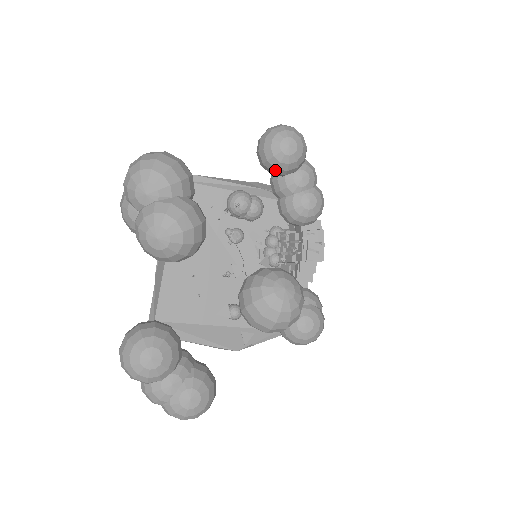
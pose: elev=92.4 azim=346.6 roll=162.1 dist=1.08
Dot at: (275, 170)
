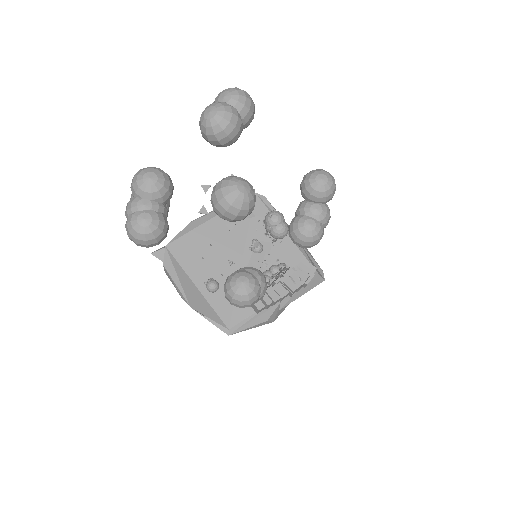
Dot at: (304, 189)
